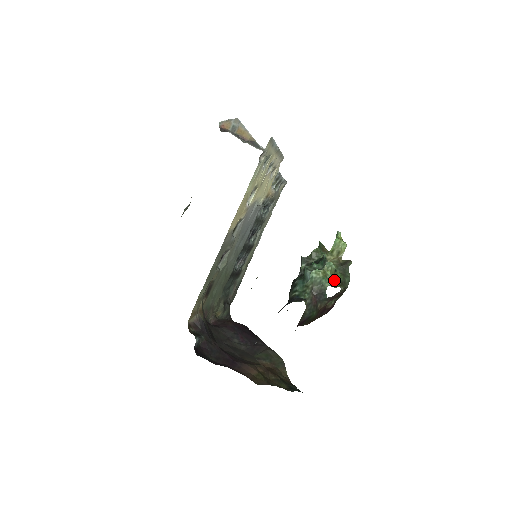
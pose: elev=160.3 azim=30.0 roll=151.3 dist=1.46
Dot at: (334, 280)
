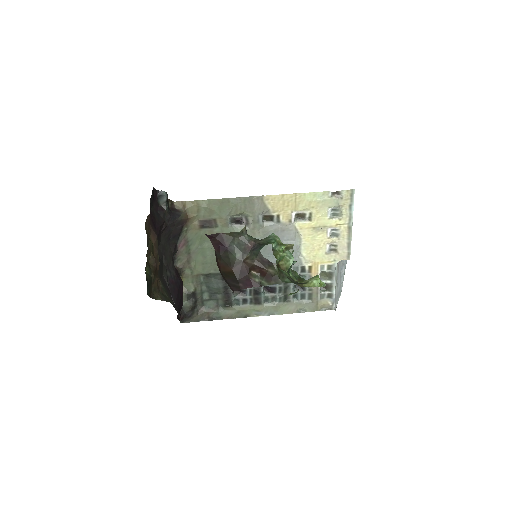
Dot at: (280, 252)
